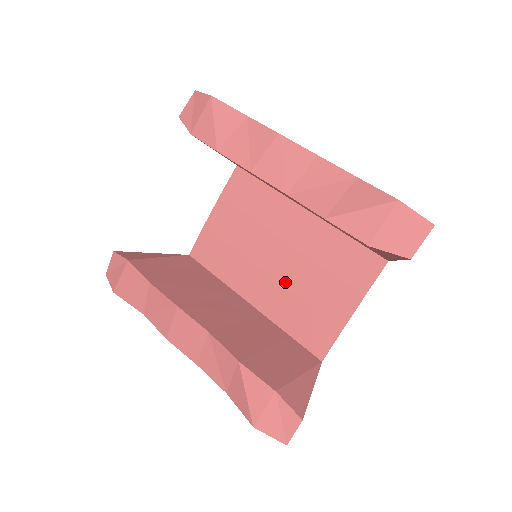
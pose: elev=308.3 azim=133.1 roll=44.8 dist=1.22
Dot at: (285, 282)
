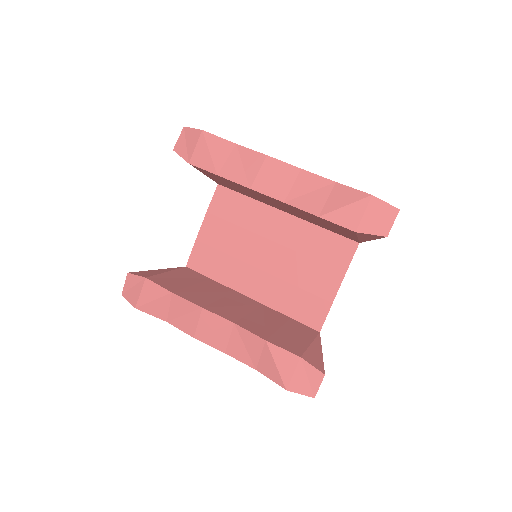
Dot at: (278, 274)
